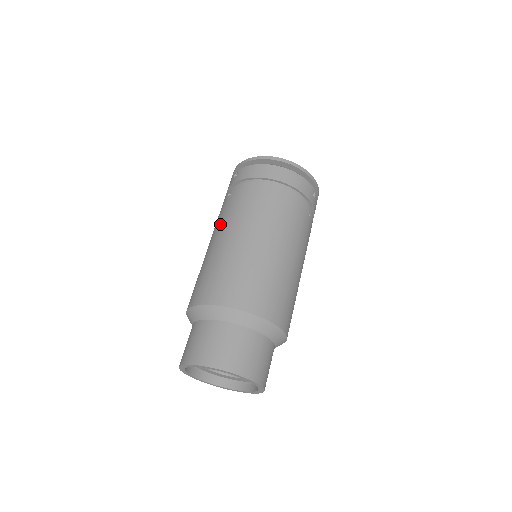
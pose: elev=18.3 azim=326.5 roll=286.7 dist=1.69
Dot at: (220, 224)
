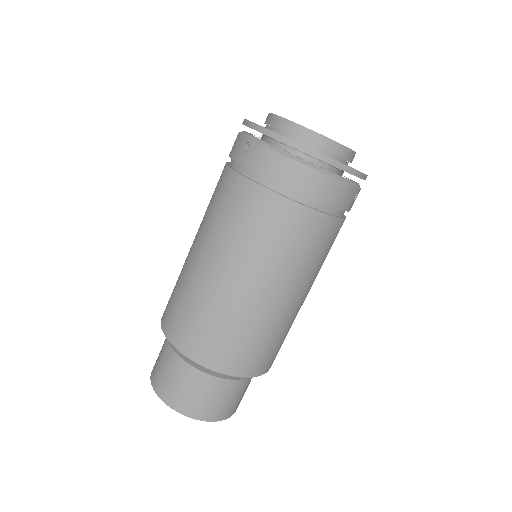
Dot at: (212, 234)
